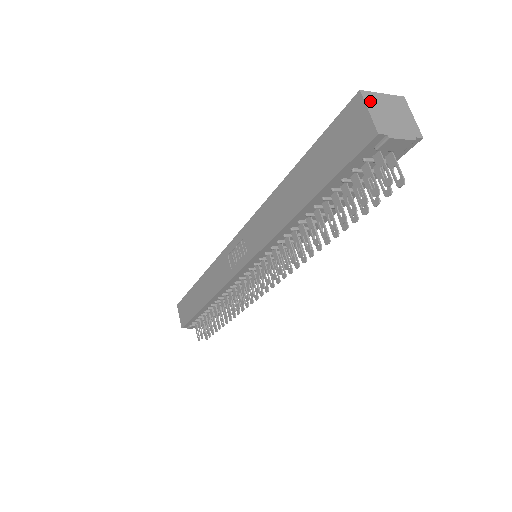
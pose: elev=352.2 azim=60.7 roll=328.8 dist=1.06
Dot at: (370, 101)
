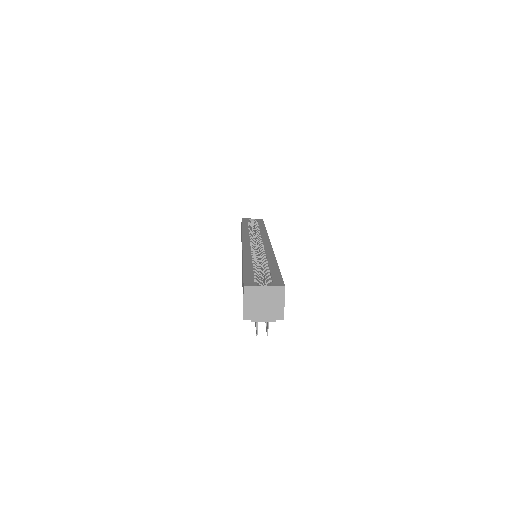
Dot at: (249, 294)
